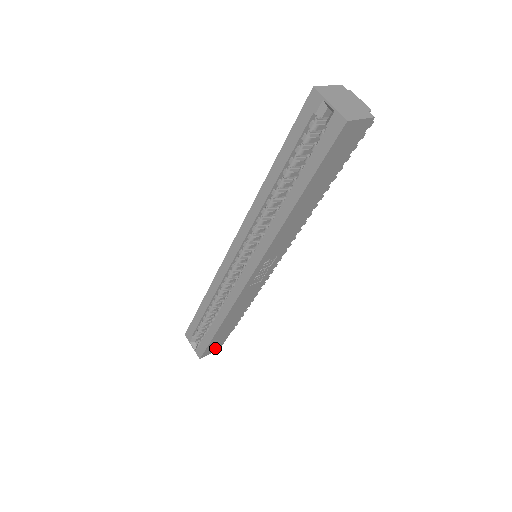
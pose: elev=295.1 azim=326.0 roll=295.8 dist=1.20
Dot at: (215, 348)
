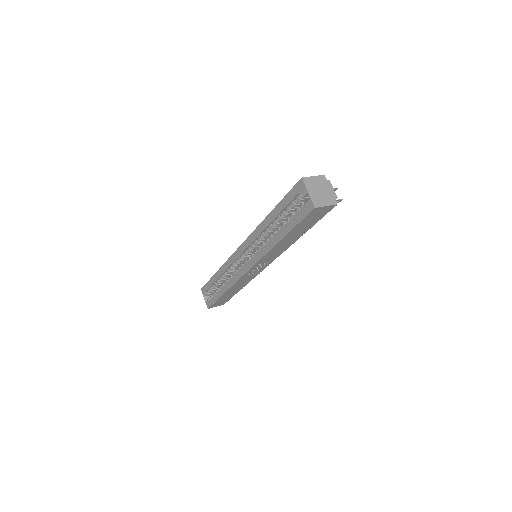
Dot at: (220, 304)
